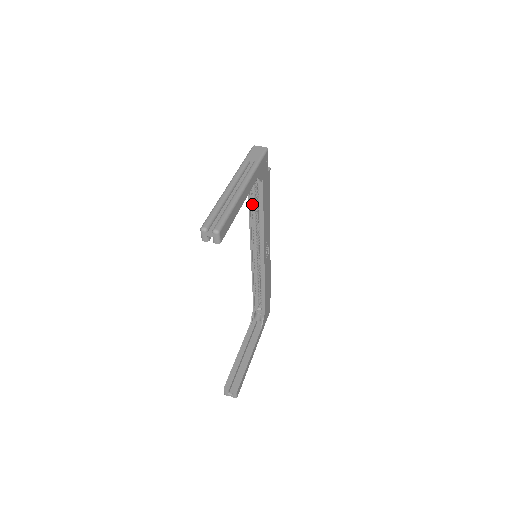
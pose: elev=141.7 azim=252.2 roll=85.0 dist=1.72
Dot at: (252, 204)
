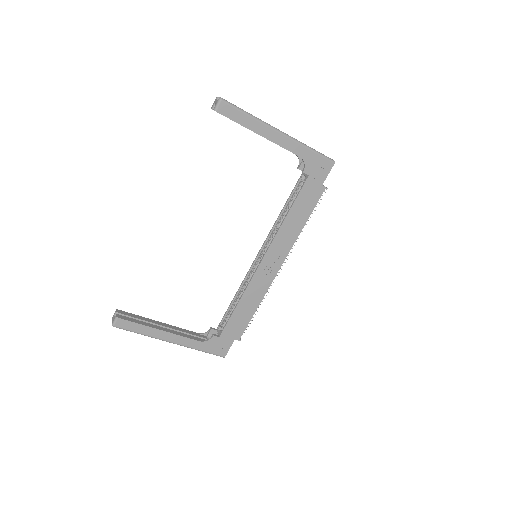
Dot at: (290, 204)
